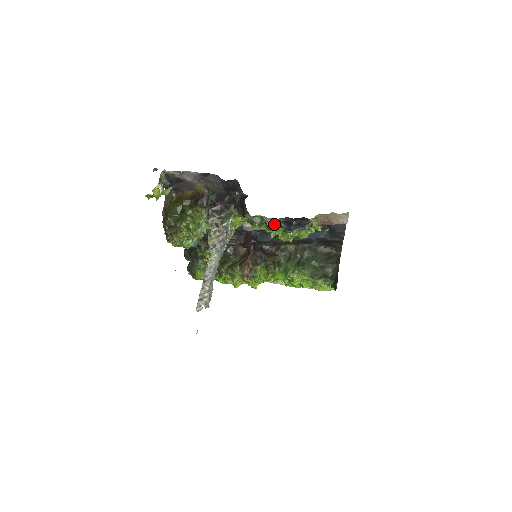
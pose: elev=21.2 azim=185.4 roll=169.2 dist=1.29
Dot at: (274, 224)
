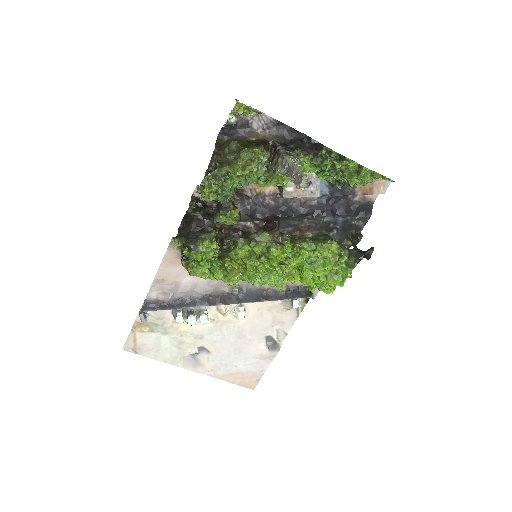
Dot at: (333, 175)
